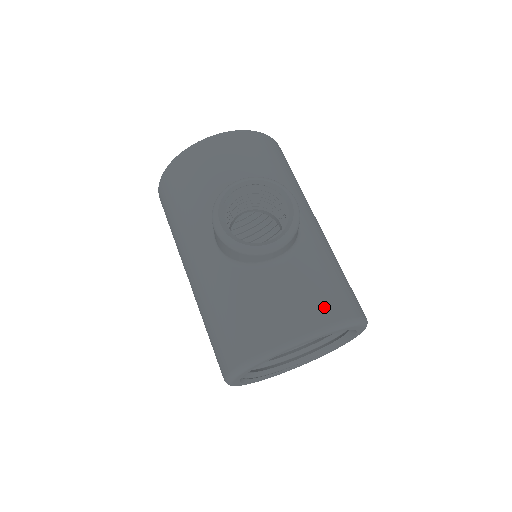
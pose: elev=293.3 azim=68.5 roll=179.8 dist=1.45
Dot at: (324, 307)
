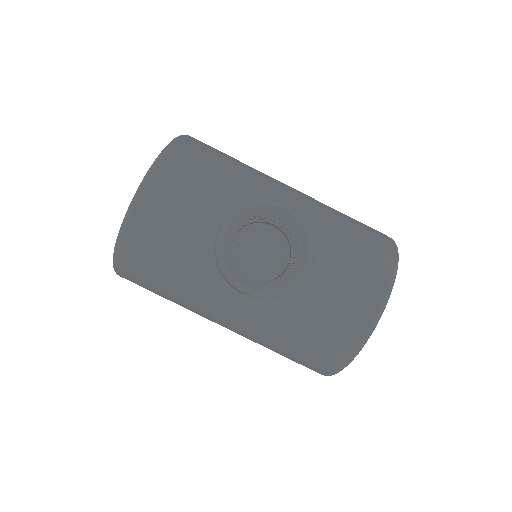
Dot at: (374, 272)
